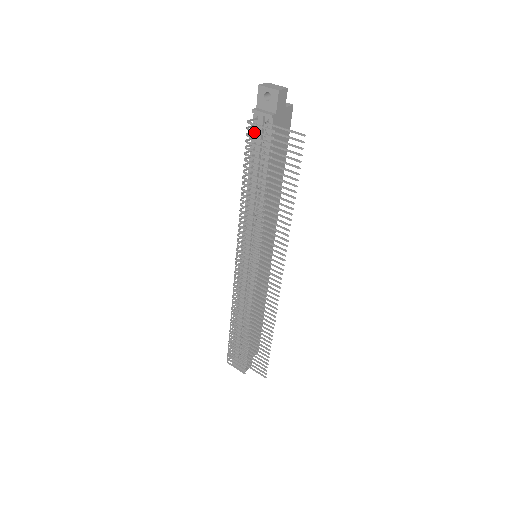
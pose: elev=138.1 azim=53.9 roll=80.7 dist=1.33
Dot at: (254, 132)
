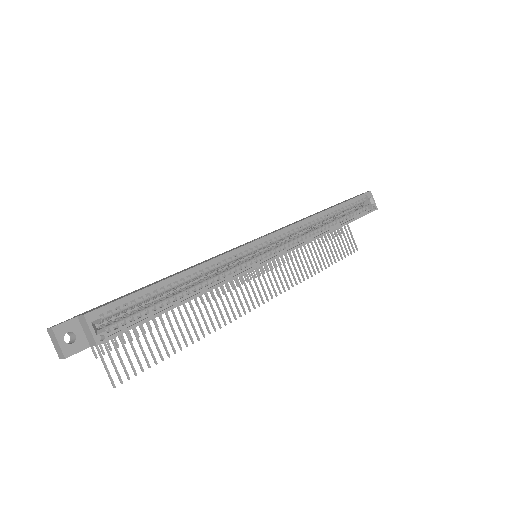
Dot at: occluded
